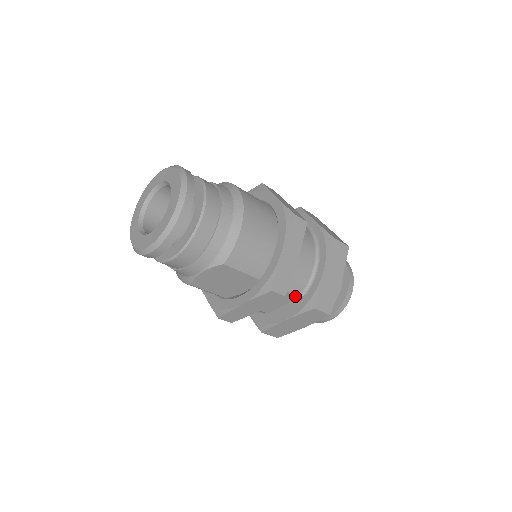
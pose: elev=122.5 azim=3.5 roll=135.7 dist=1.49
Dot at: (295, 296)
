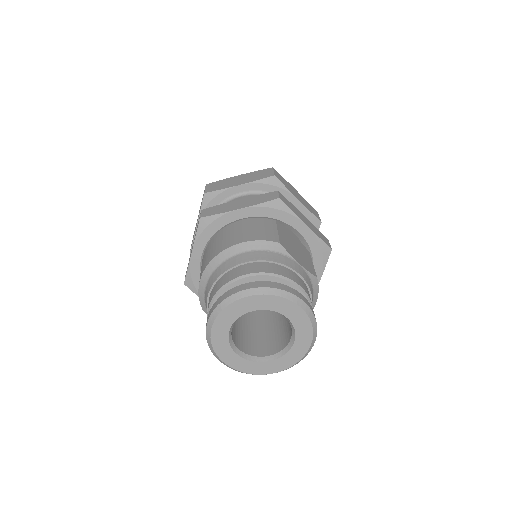
Dot at: occluded
